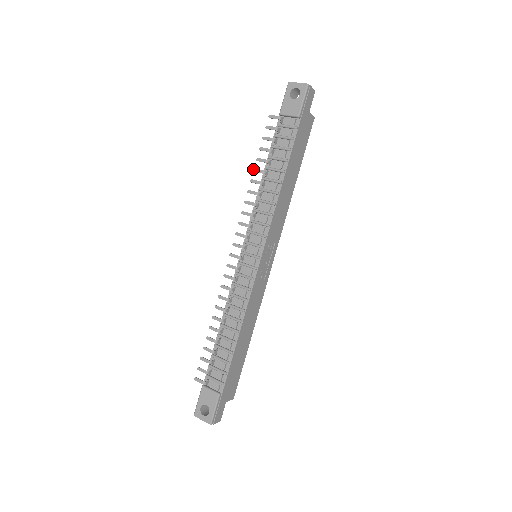
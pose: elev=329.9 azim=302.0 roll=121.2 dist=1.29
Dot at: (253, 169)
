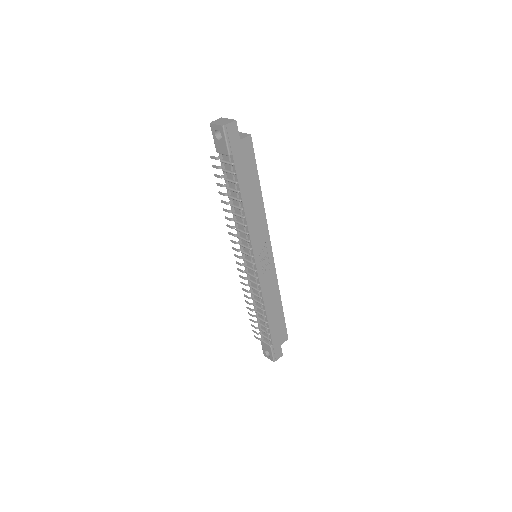
Dot at: occluded
